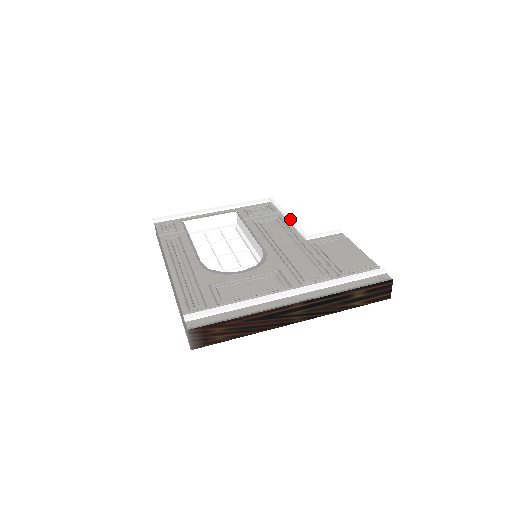
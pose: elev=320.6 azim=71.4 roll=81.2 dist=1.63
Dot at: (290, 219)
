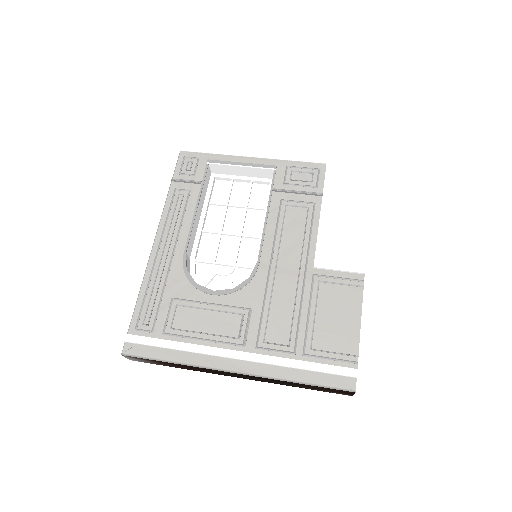
Dot at: (322, 217)
